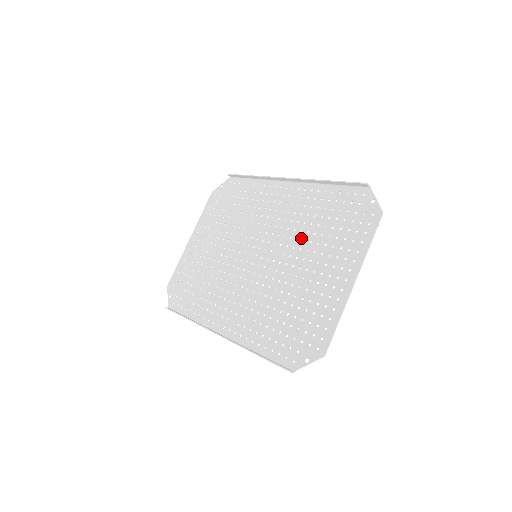
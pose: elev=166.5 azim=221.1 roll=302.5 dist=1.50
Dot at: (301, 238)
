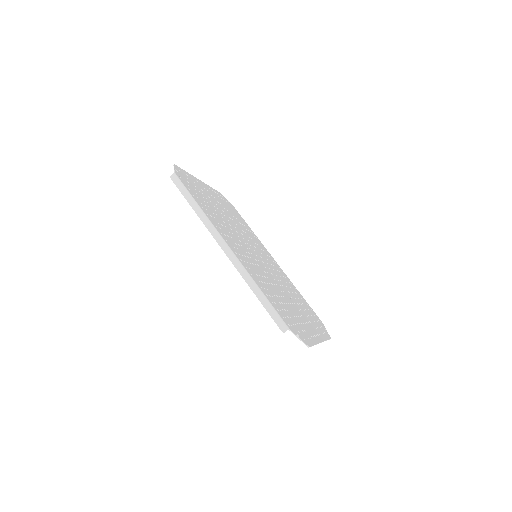
Dot at: occluded
